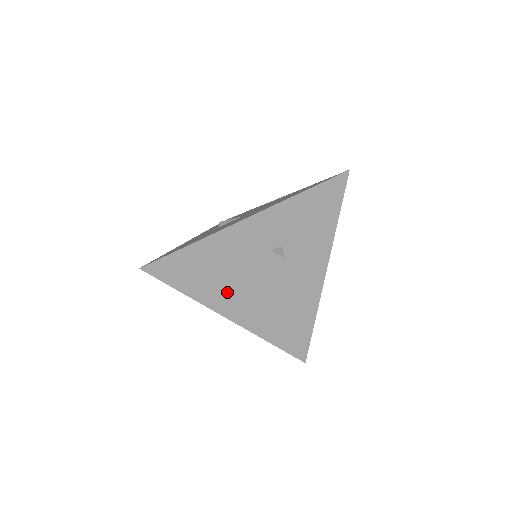
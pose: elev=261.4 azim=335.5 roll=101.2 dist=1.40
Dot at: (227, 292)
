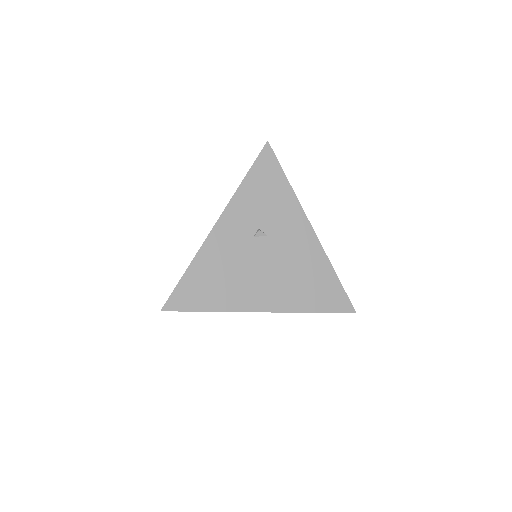
Dot at: (242, 290)
